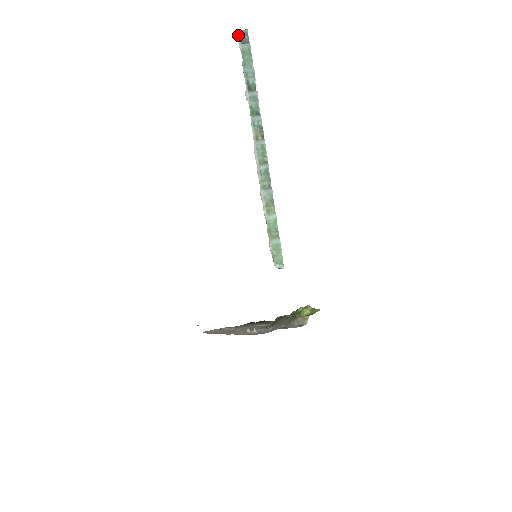
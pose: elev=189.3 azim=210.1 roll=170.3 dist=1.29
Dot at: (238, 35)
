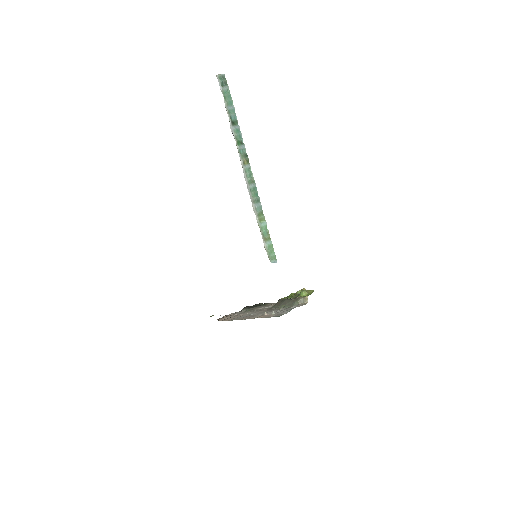
Dot at: (218, 79)
